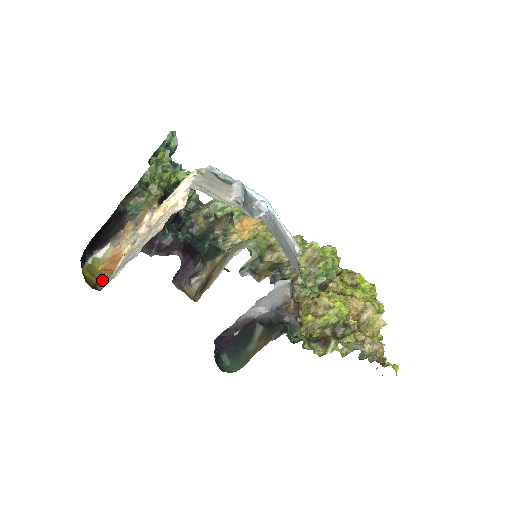
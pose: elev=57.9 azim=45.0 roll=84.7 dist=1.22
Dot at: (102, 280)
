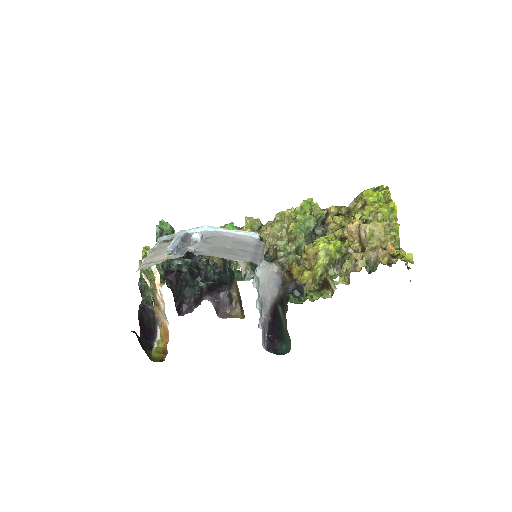
Dot at: (166, 352)
